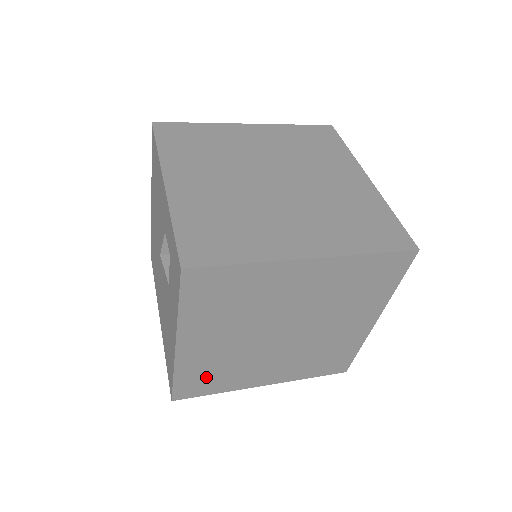
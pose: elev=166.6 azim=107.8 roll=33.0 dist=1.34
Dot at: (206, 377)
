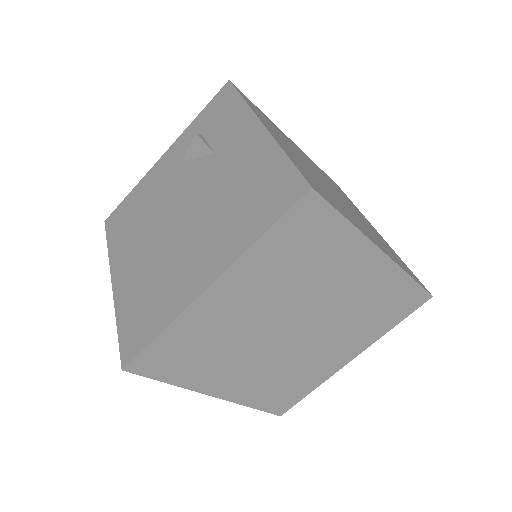
Dot at: (316, 183)
